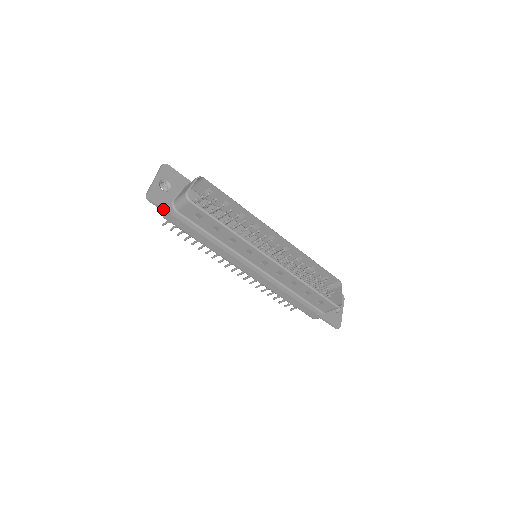
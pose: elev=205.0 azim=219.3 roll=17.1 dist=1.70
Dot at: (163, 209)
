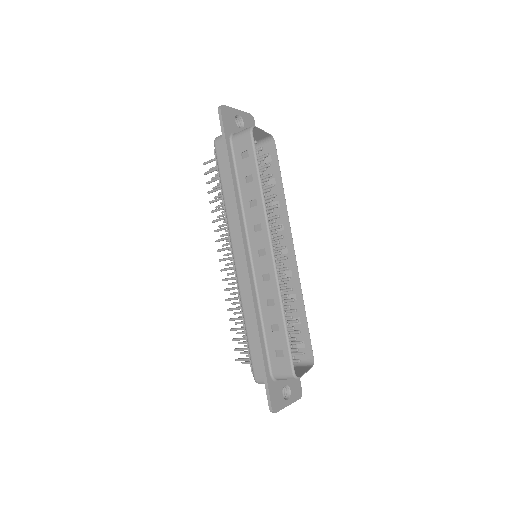
Dot at: (223, 125)
